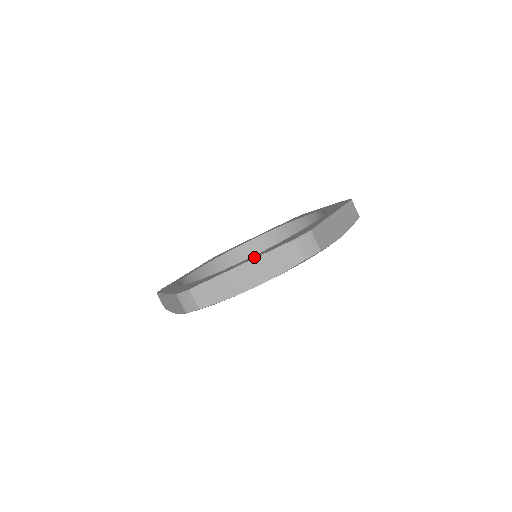
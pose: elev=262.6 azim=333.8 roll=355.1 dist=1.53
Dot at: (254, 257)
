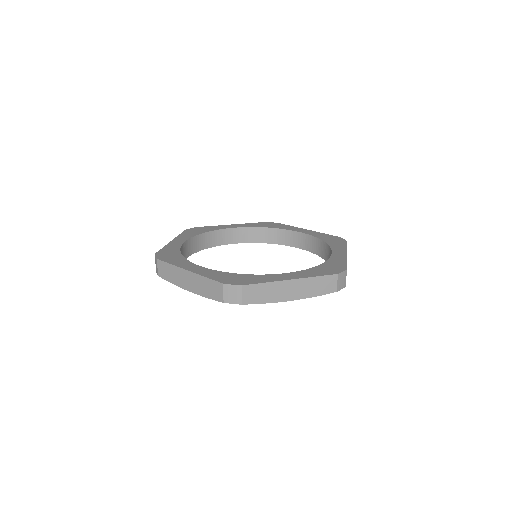
Dot at: (302, 276)
